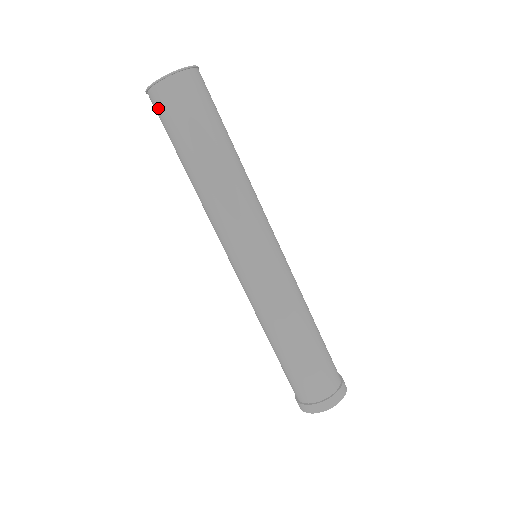
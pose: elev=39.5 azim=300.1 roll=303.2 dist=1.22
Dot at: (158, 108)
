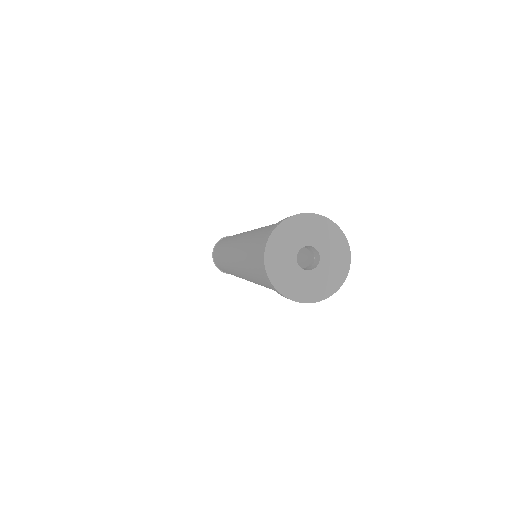
Dot at: (216, 263)
